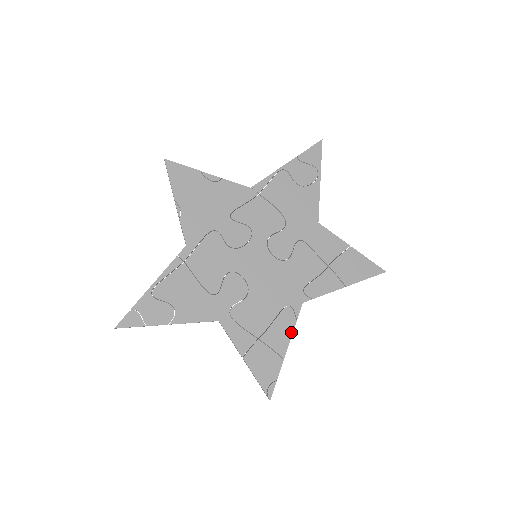
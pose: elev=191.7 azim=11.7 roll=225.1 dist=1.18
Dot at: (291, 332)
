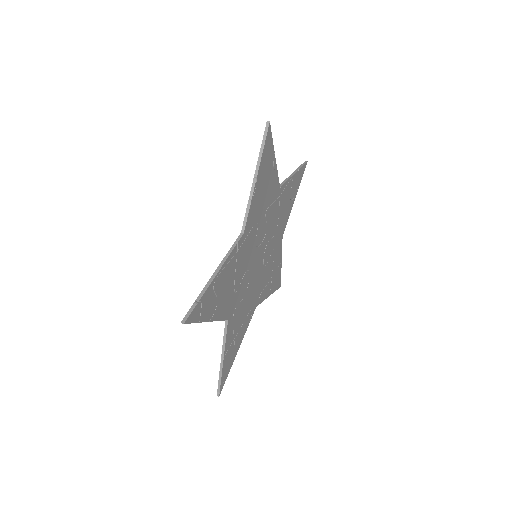
Dot at: occluded
